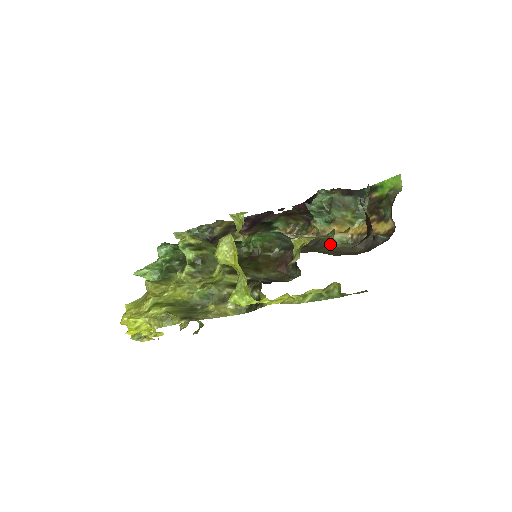
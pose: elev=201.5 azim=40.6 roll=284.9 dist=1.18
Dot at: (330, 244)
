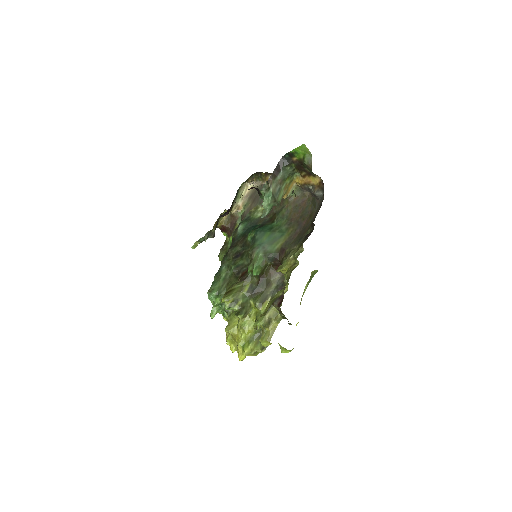
Dot at: (287, 199)
